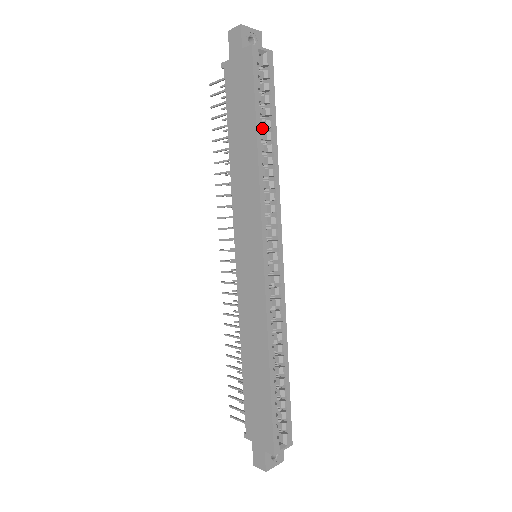
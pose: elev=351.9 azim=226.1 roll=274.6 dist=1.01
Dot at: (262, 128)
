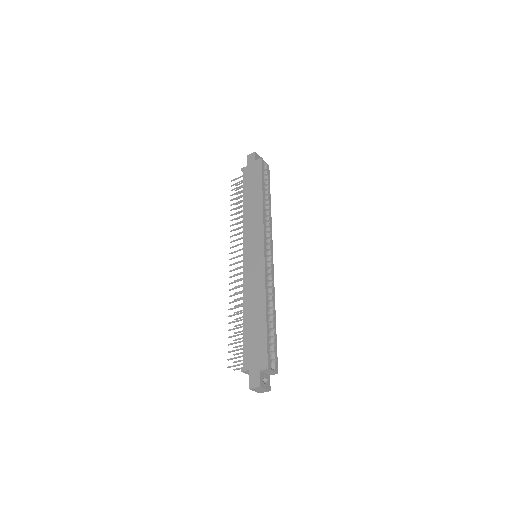
Dot at: occluded
